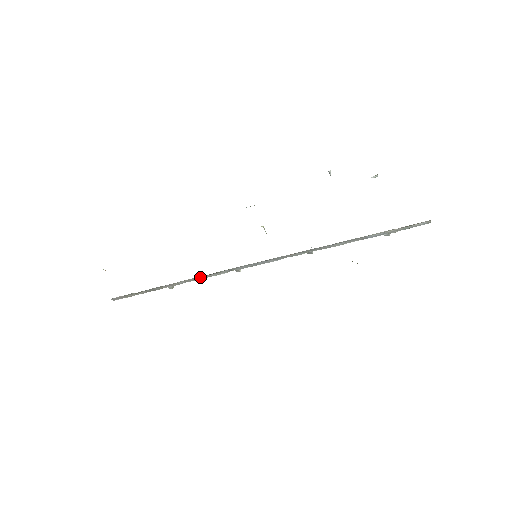
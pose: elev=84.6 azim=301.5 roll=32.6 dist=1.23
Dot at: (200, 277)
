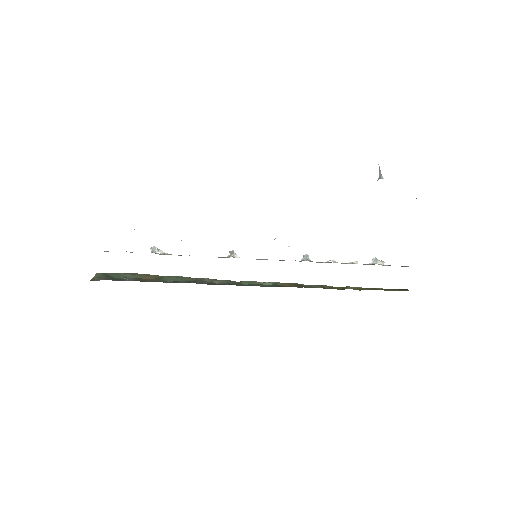
Dot at: occluded
